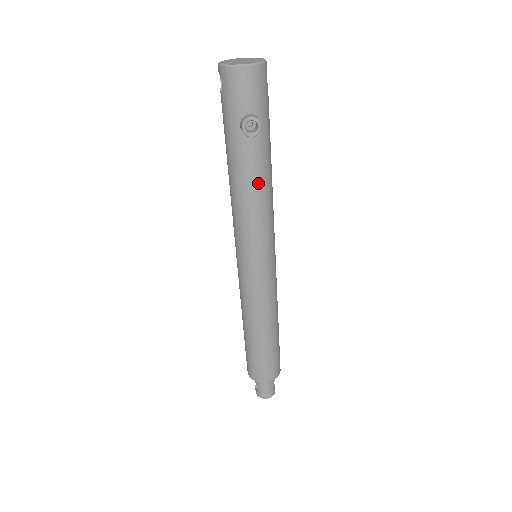
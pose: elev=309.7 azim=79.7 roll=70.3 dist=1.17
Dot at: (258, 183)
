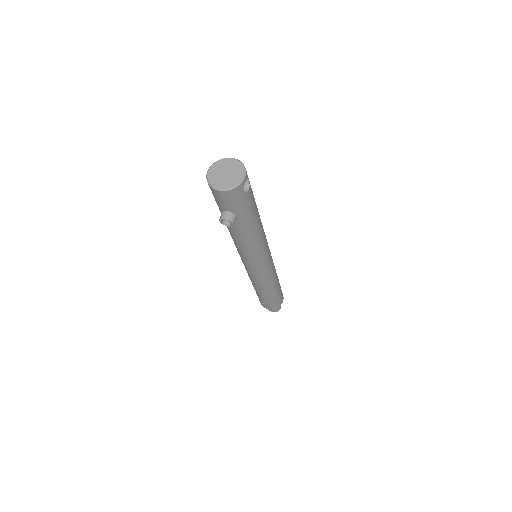
Dot at: (242, 238)
